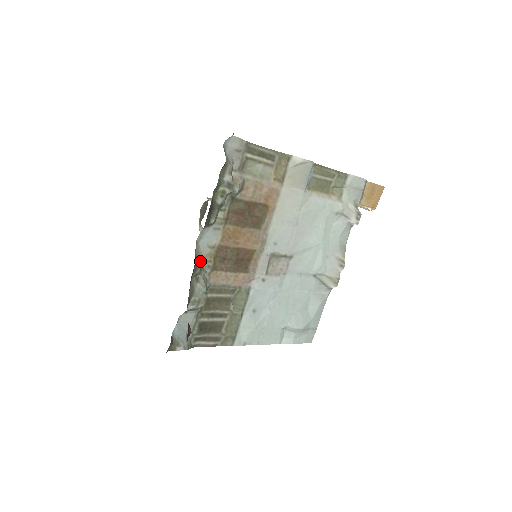
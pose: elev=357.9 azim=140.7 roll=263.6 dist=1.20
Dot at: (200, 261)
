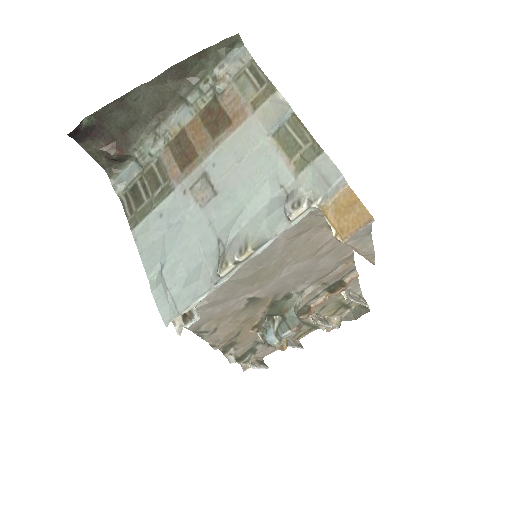
Dot at: (165, 126)
